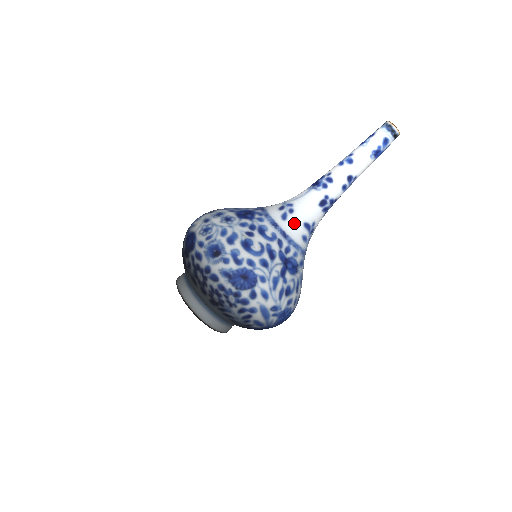
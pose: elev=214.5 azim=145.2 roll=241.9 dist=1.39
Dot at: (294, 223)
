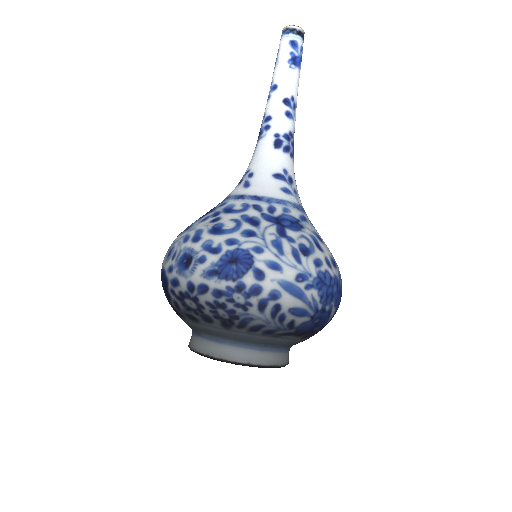
Dot at: (261, 182)
